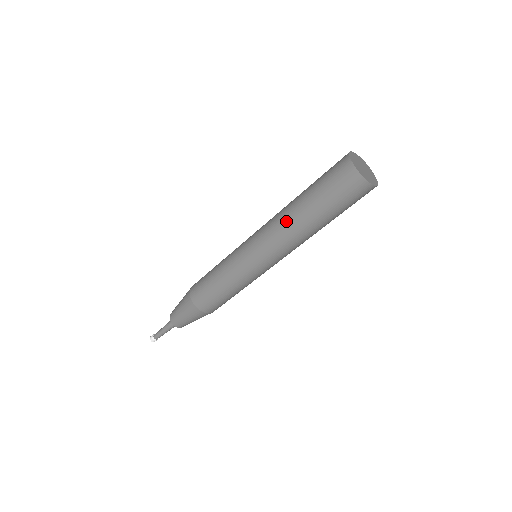
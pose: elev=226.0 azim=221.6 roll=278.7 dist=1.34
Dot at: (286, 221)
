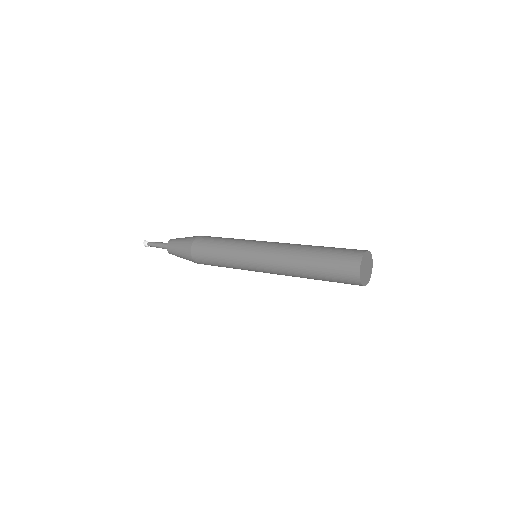
Dot at: (294, 275)
